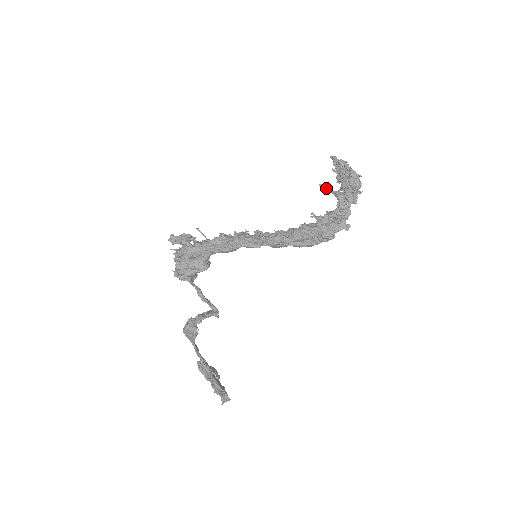
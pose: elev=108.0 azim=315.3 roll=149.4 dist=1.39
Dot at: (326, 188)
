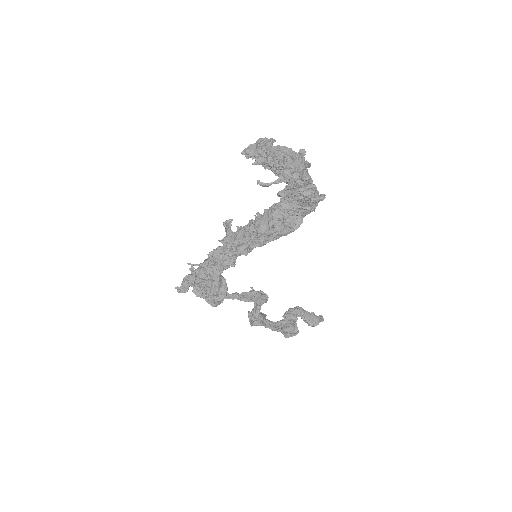
Dot at: (267, 184)
